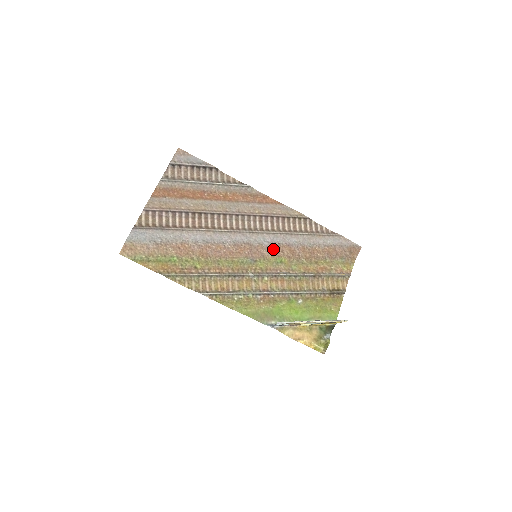
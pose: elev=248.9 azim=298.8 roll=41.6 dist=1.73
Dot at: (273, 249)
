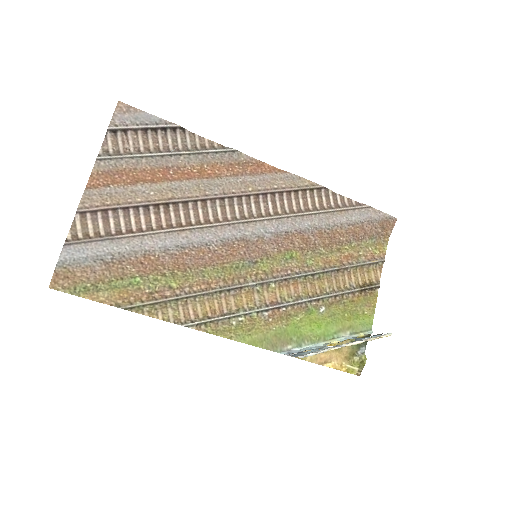
Dot at: (279, 241)
